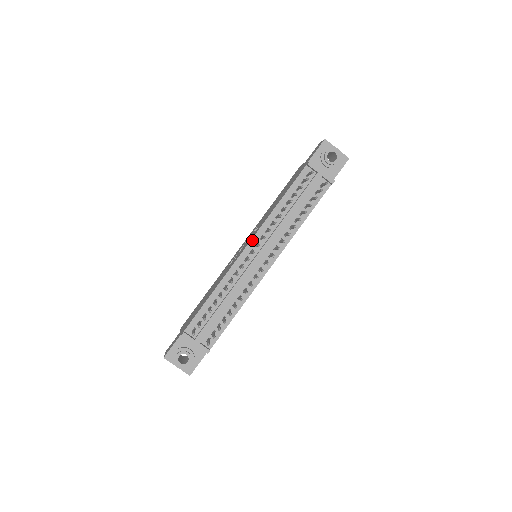
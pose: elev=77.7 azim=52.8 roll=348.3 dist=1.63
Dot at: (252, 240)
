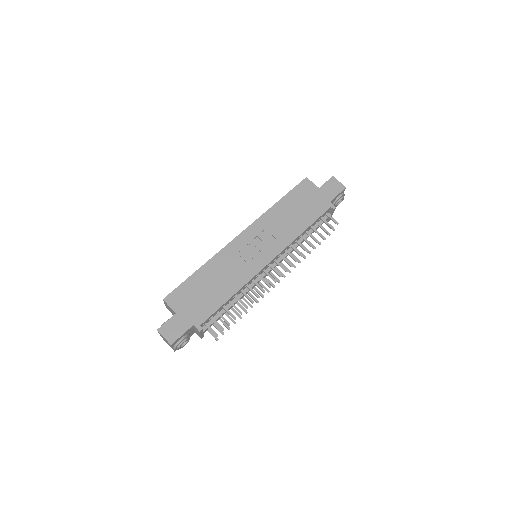
Dot at: (276, 257)
